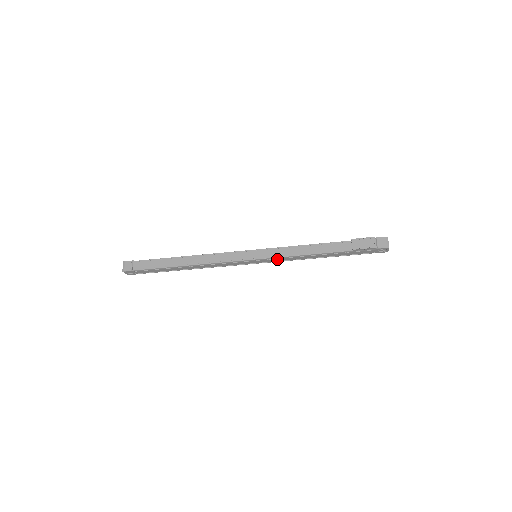
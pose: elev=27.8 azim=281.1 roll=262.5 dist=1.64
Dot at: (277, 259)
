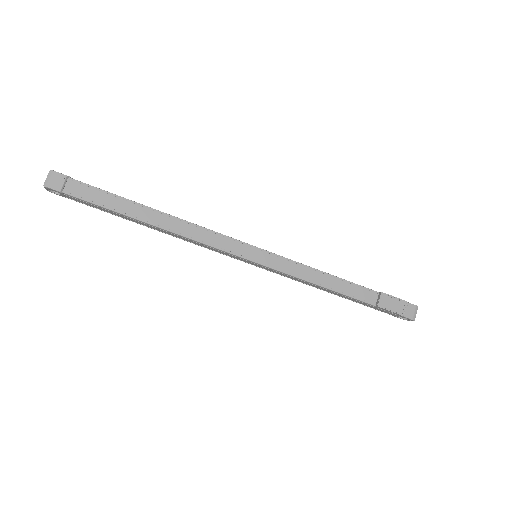
Dot at: (281, 273)
